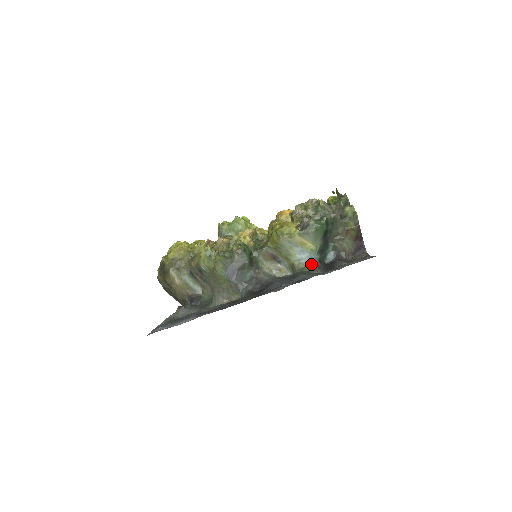
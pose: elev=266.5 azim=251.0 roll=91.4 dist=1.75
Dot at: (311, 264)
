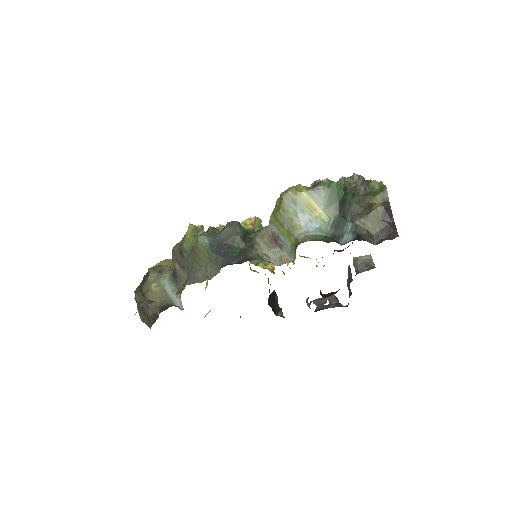
Dot at: (320, 238)
